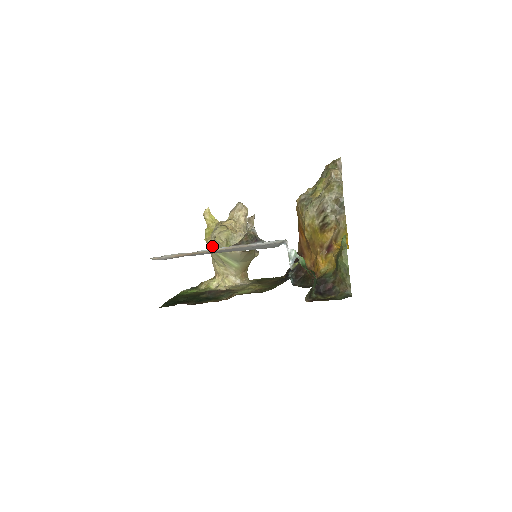
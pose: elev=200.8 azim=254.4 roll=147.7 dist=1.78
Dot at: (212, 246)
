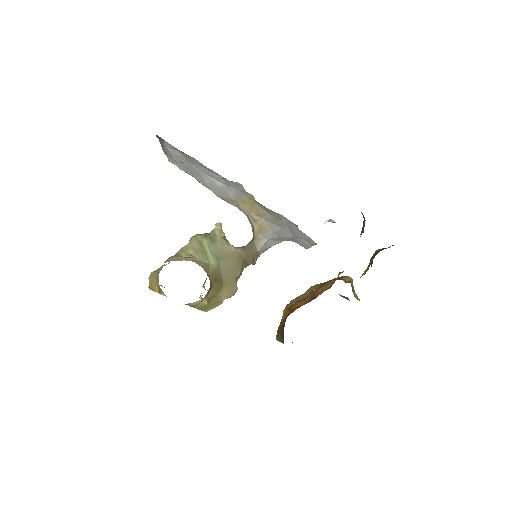
Dot at: (201, 234)
